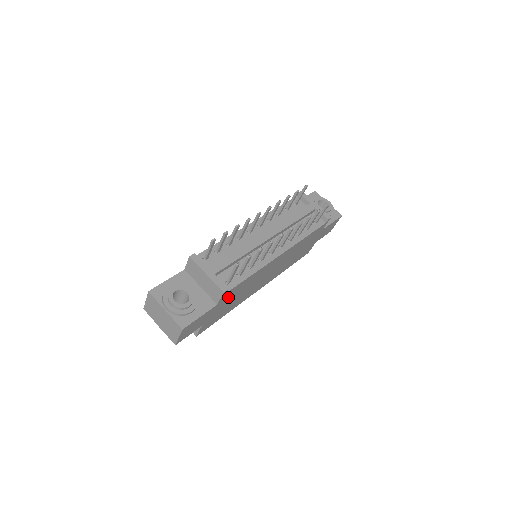
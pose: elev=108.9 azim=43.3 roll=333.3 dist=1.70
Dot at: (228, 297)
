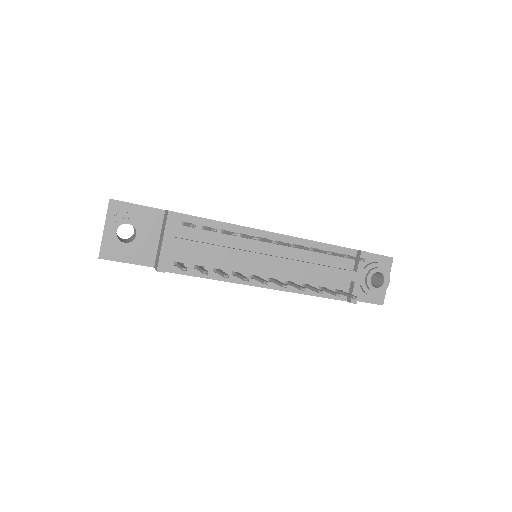
Dot at: occluded
